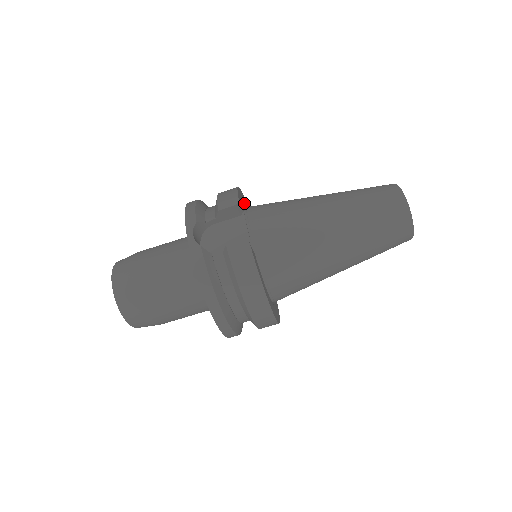
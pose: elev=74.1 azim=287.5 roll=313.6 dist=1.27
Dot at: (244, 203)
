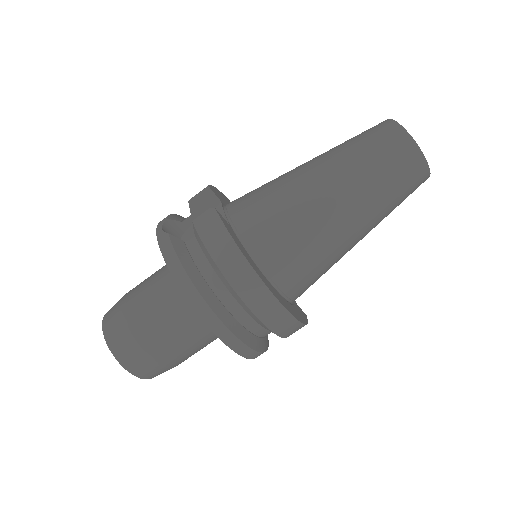
Dot at: occluded
